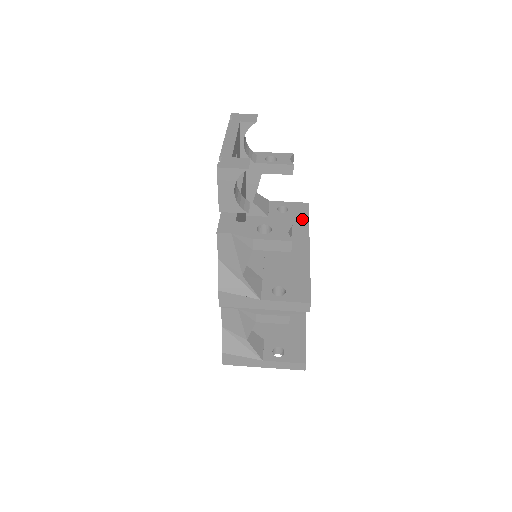
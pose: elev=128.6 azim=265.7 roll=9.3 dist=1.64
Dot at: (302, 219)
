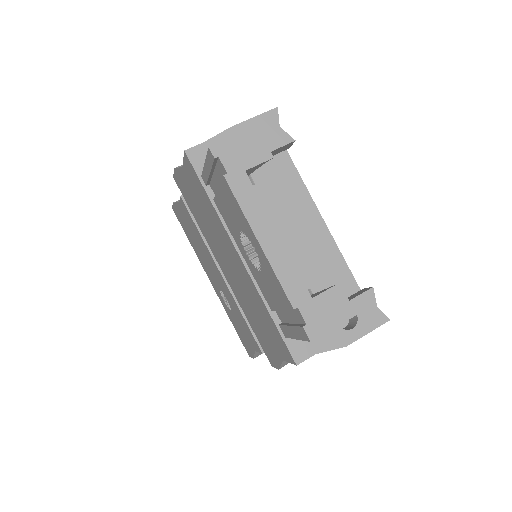
Dot at: (286, 169)
